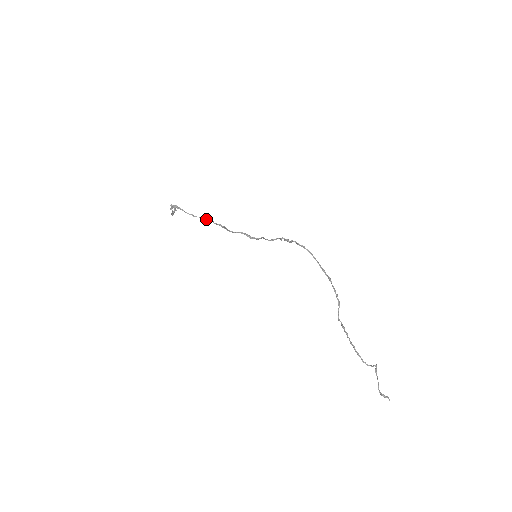
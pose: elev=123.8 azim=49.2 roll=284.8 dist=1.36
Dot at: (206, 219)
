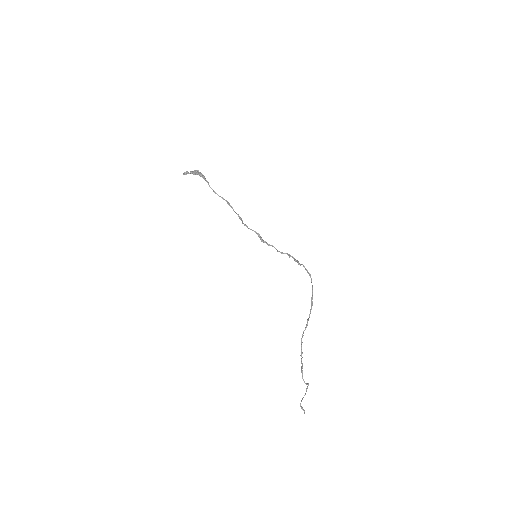
Dot at: (227, 202)
